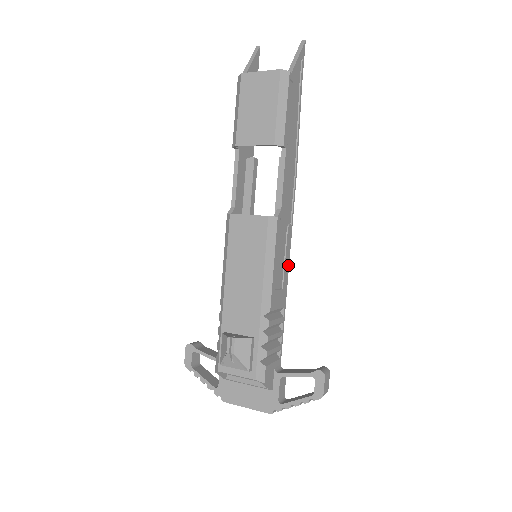
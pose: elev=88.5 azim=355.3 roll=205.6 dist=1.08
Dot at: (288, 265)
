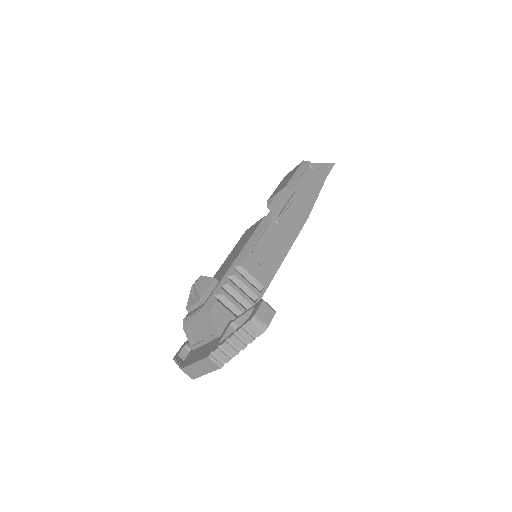
Dot at: (280, 263)
